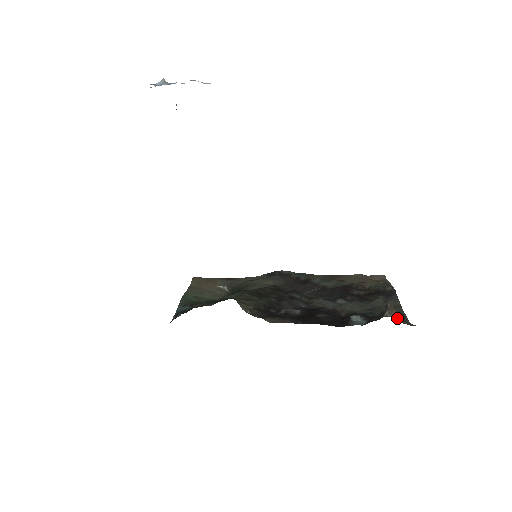
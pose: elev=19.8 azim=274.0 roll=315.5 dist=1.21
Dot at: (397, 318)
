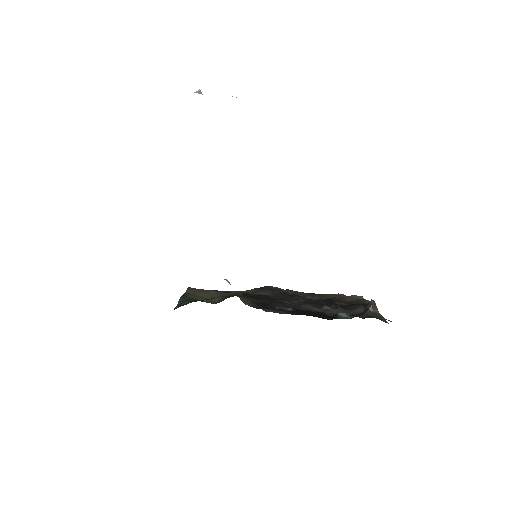
Dot at: (379, 314)
